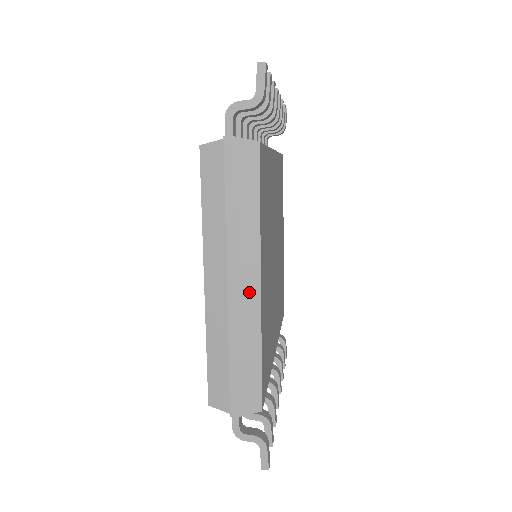
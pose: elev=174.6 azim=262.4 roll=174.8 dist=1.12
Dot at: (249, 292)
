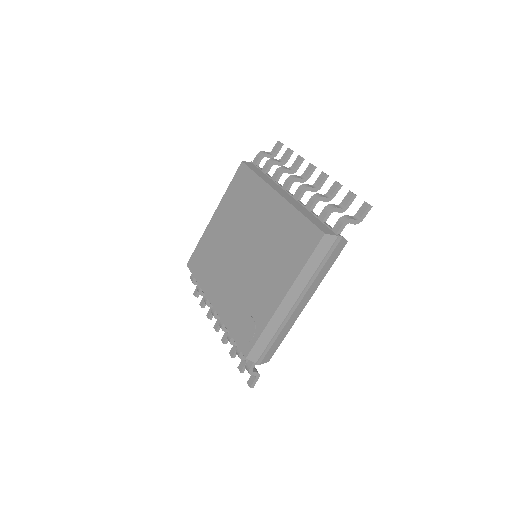
Dot at: (301, 308)
